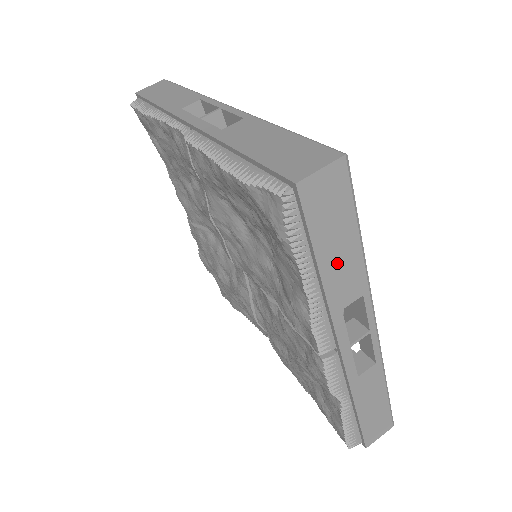
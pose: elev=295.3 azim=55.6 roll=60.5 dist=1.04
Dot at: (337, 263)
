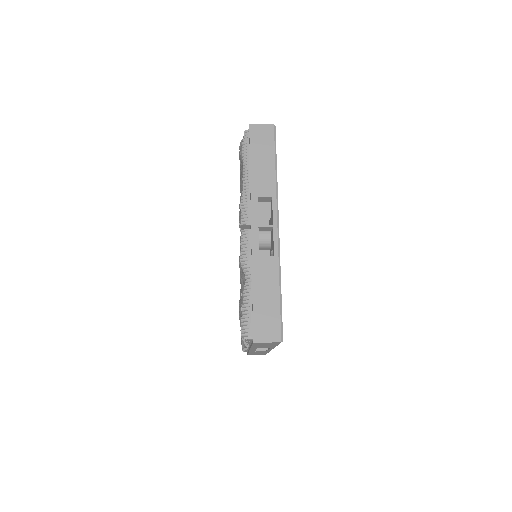
Dot at: (260, 169)
